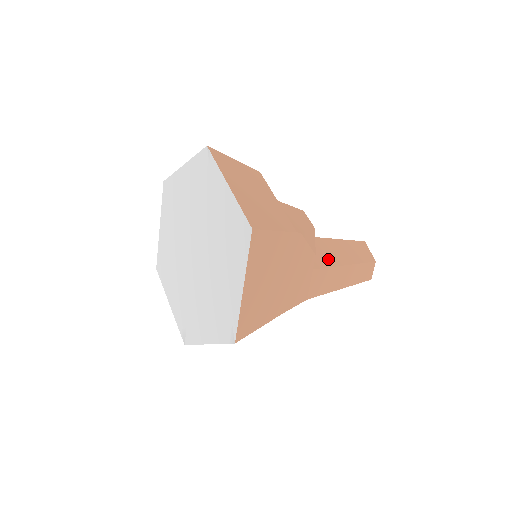
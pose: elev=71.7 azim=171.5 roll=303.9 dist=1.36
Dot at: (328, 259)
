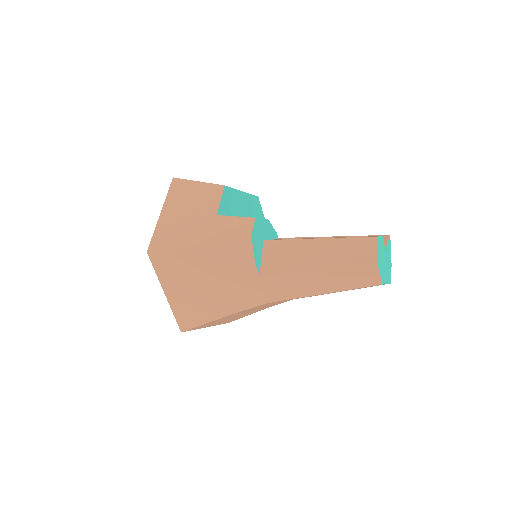
Dot at: (290, 264)
